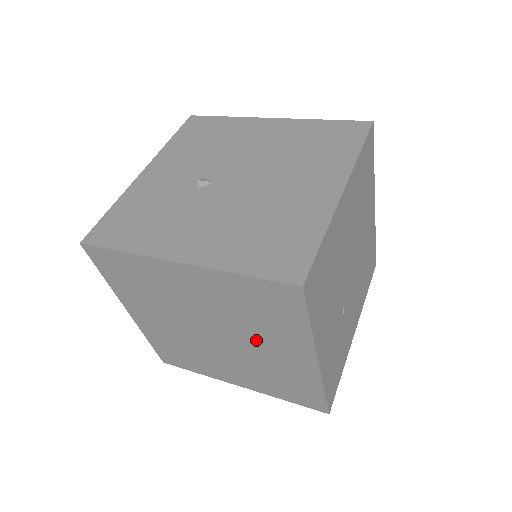
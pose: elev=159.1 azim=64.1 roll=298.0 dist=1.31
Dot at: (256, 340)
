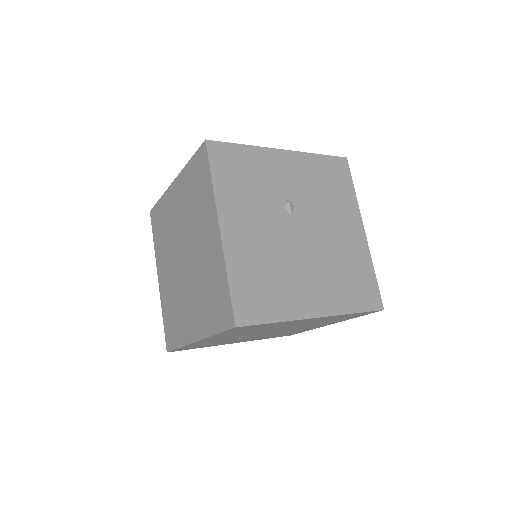
Dot at: (193, 293)
